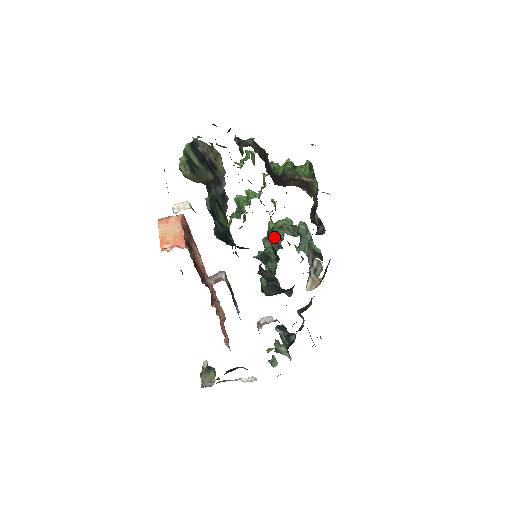
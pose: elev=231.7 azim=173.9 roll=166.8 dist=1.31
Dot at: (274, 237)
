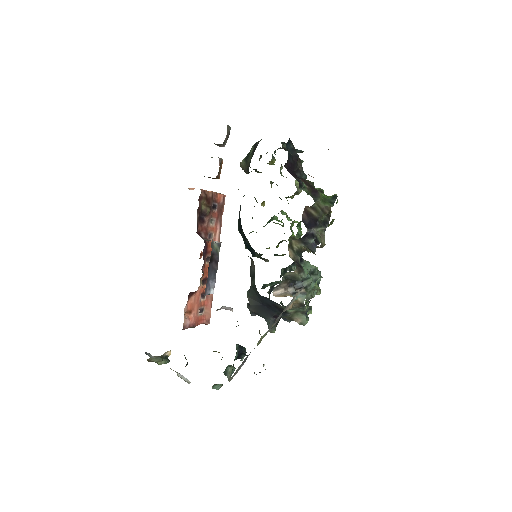
Dot at: (287, 267)
